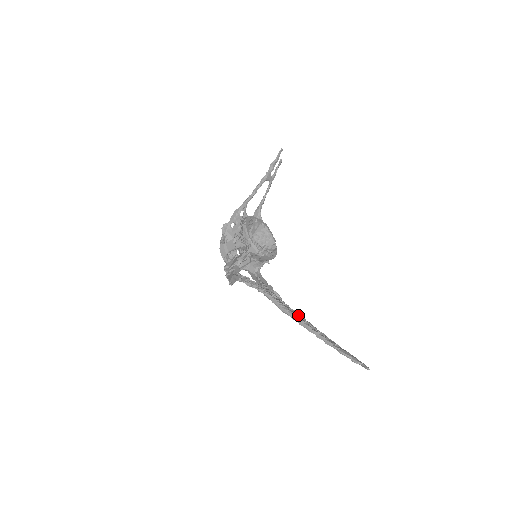
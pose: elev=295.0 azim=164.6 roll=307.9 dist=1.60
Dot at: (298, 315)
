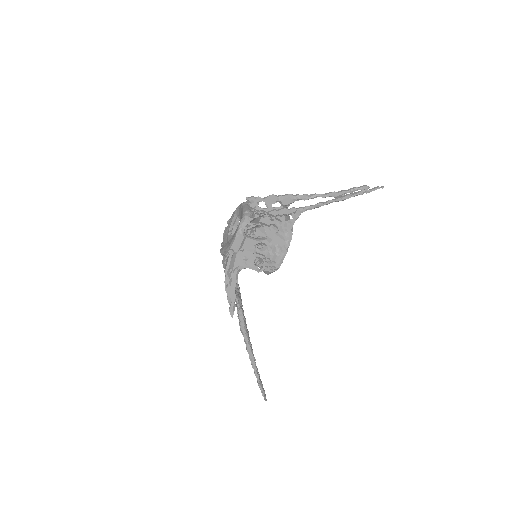
Dot at: (248, 334)
